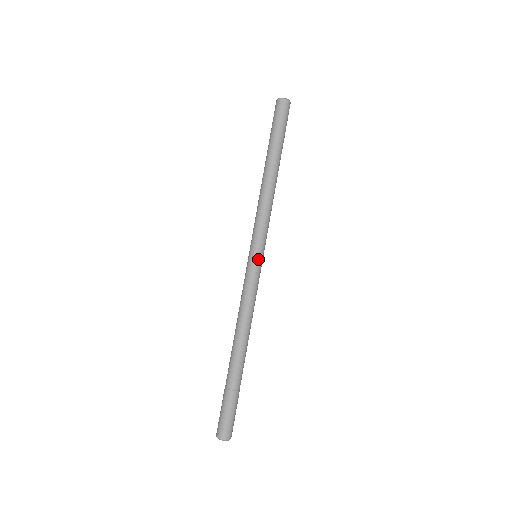
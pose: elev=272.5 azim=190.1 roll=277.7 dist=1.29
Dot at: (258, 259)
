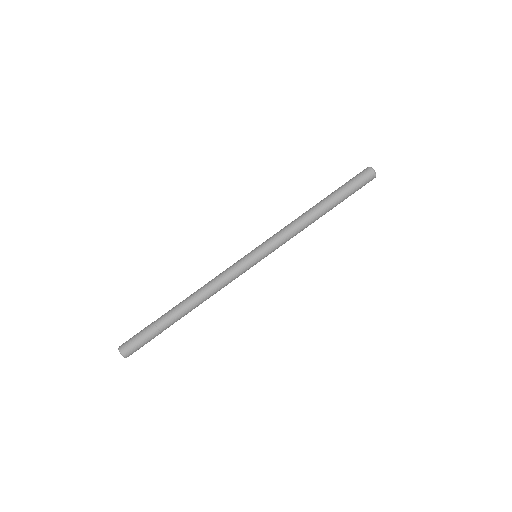
Dot at: (254, 257)
